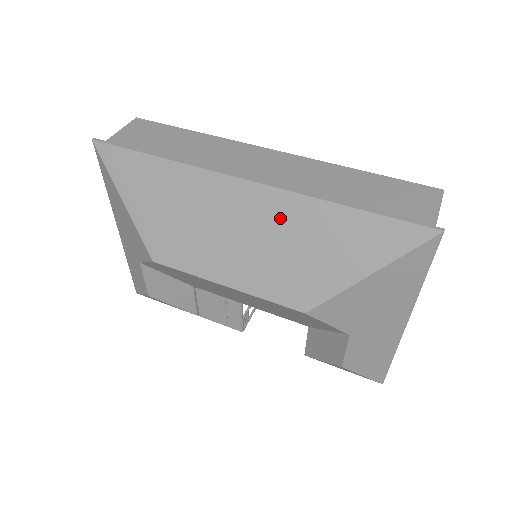
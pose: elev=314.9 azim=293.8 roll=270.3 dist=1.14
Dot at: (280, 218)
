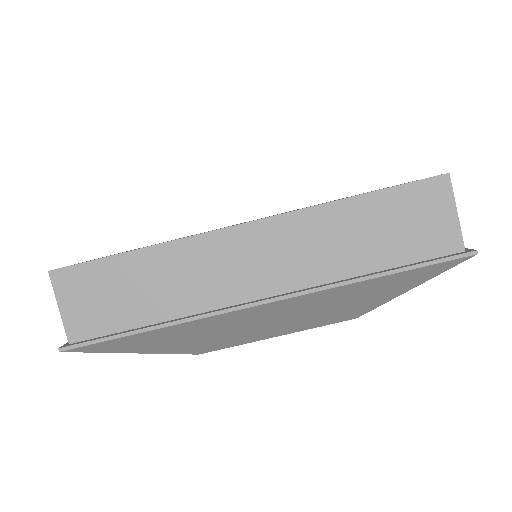
Dot at: (311, 304)
